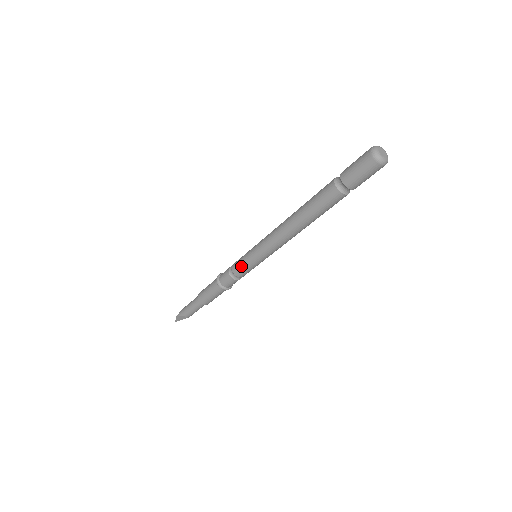
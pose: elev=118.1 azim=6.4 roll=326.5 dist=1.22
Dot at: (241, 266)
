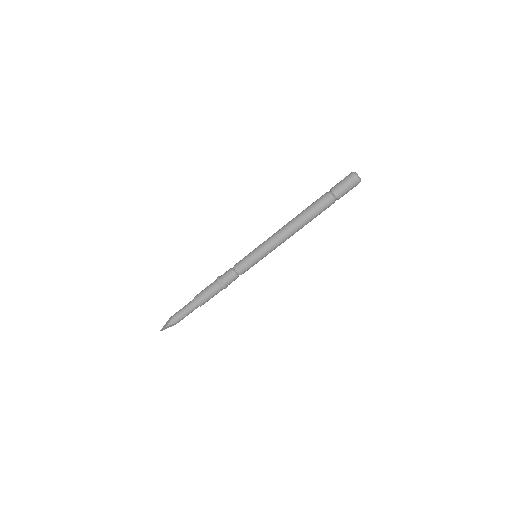
Dot at: (247, 267)
